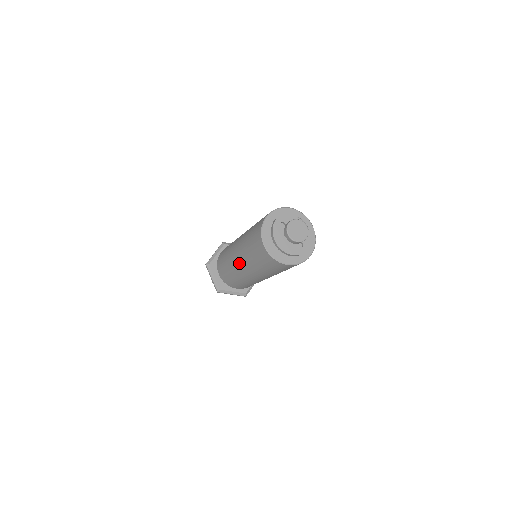
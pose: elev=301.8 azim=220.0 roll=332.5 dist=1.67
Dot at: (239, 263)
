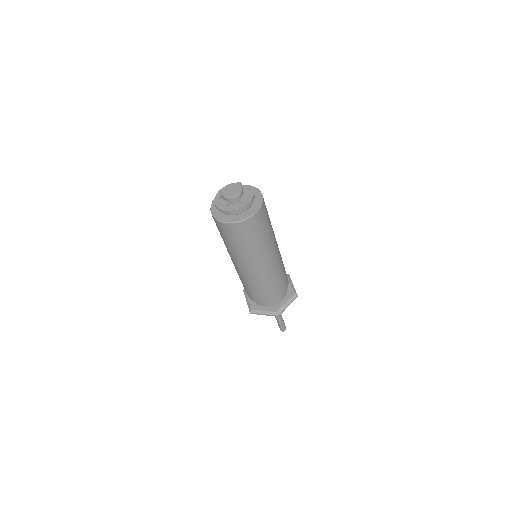
Dot at: occluded
